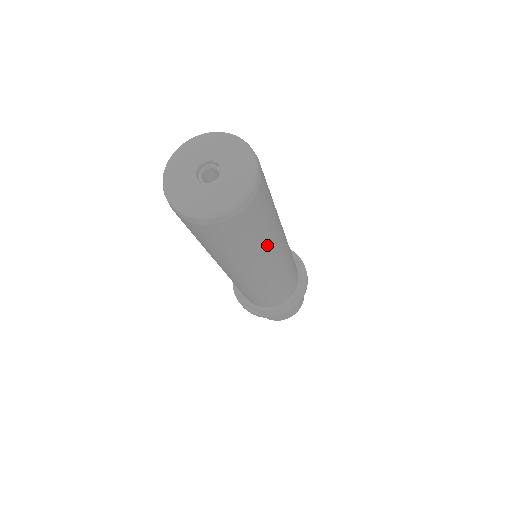
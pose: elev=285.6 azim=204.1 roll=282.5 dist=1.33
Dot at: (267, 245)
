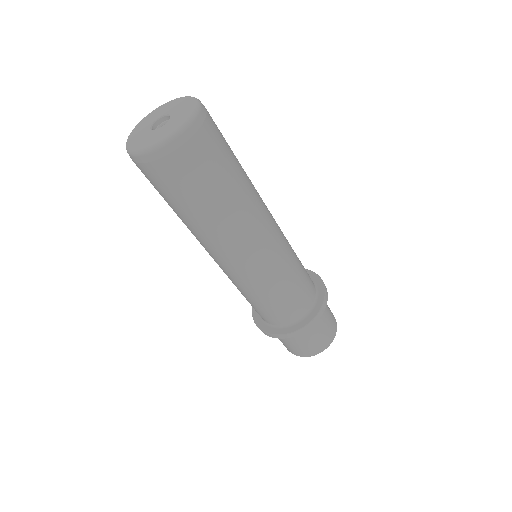
Dot at: (218, 222)
